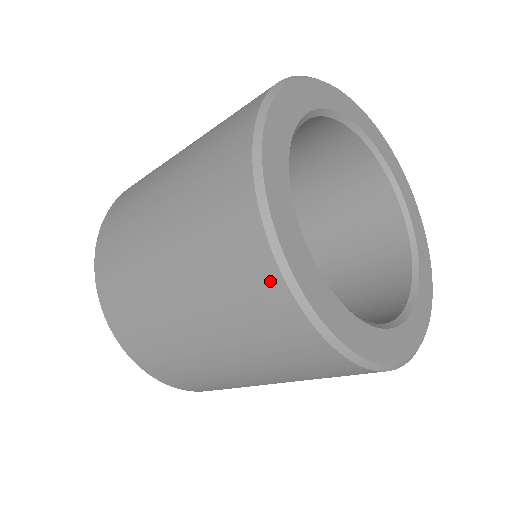
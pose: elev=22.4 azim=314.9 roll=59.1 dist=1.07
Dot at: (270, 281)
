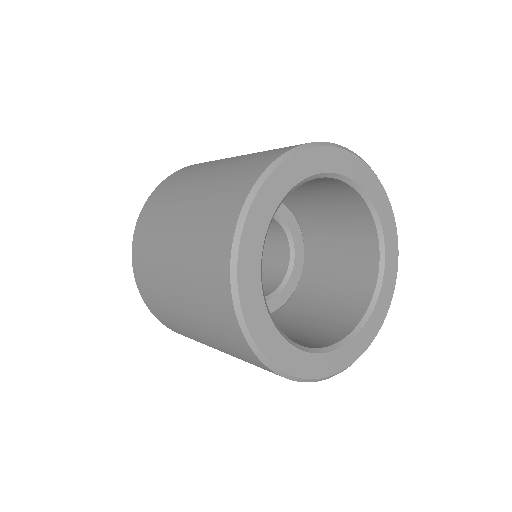
Dot at: (245, 348)
